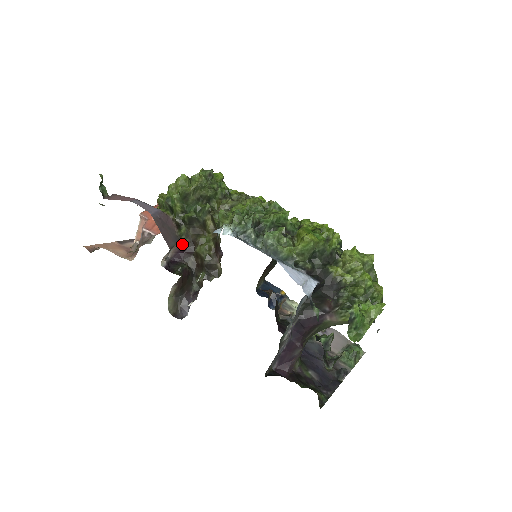
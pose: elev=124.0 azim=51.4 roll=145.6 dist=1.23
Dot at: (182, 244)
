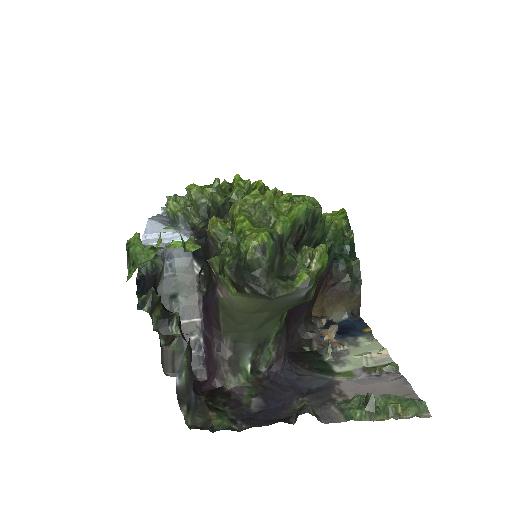
Dot at: occluded
